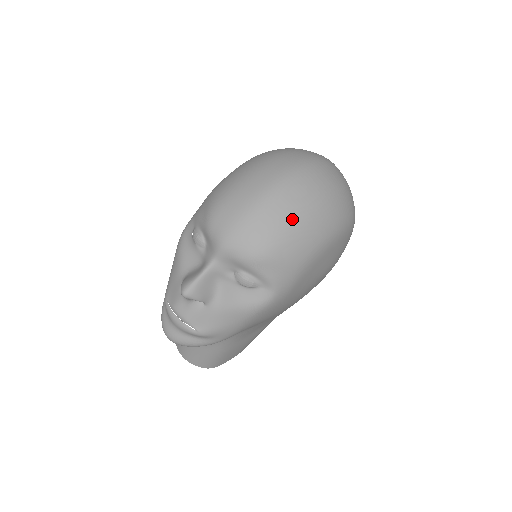
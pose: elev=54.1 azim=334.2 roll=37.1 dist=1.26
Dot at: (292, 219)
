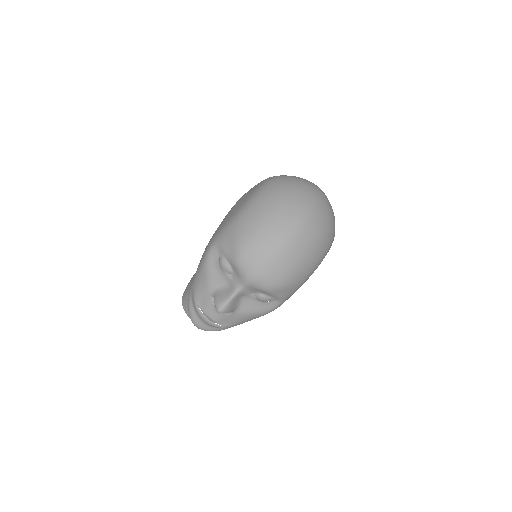
Dot at: (301, 259)
